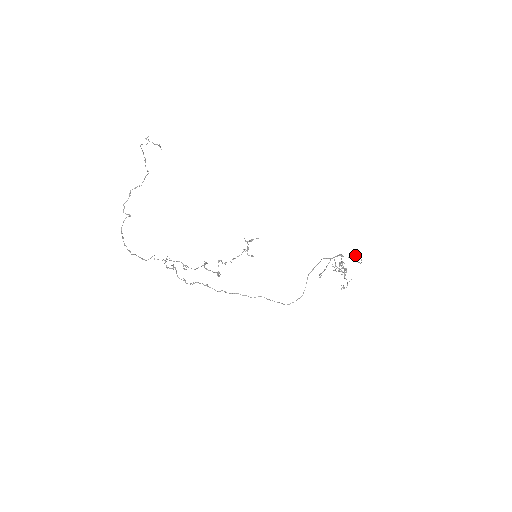
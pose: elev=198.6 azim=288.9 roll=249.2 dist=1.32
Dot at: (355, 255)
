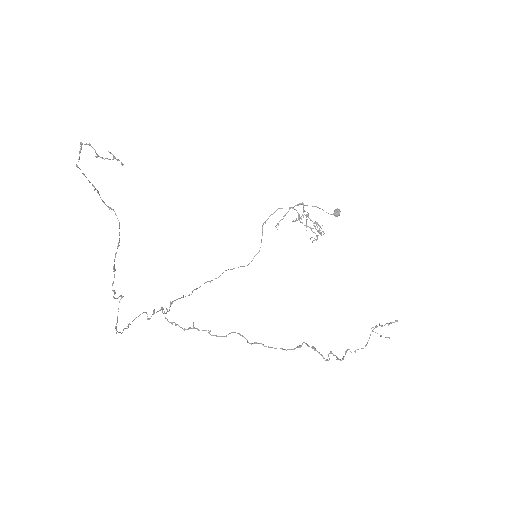
Dot at: occluded
